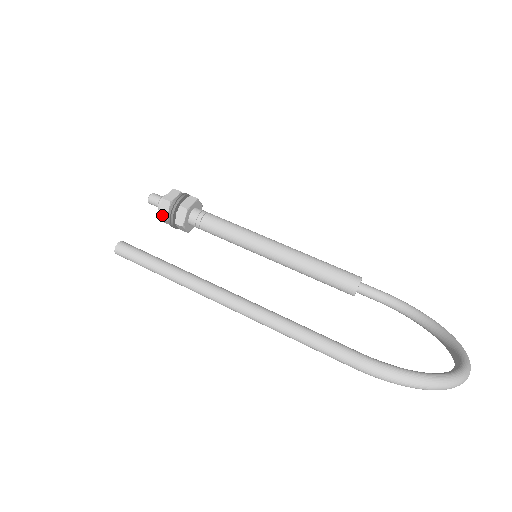
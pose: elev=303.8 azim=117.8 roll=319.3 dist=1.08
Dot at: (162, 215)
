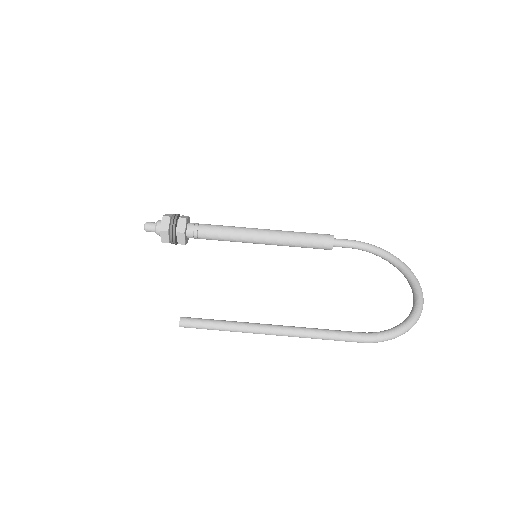
Dot at: (165, 241)
